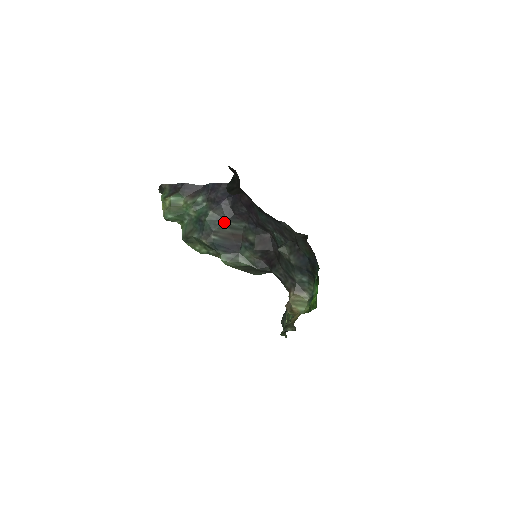
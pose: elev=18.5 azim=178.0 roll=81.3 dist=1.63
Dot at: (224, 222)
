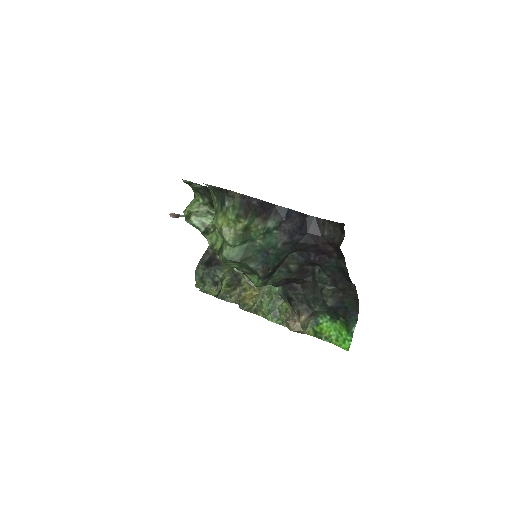
Dot at: (285, 255)
